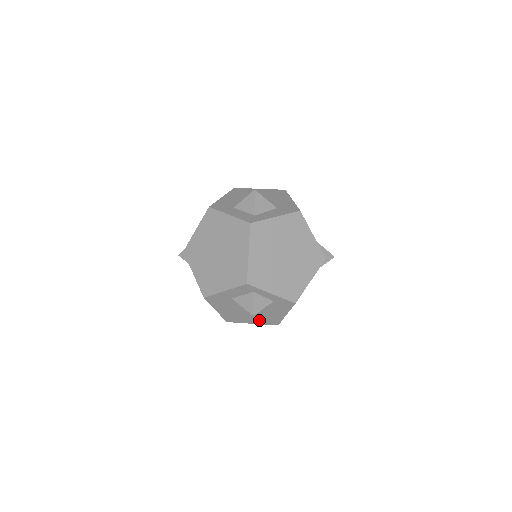
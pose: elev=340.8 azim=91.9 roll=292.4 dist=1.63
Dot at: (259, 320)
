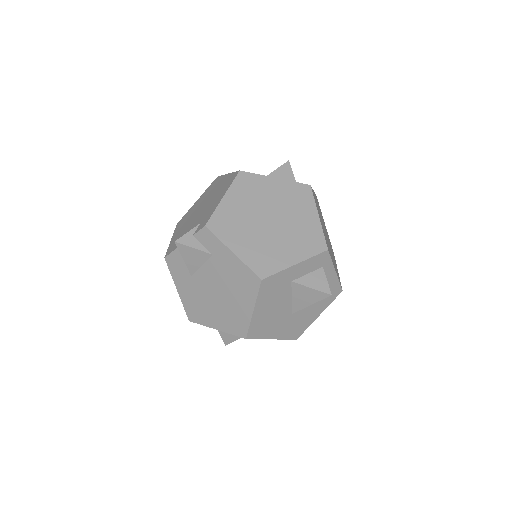
Dot at: (285, 330)
